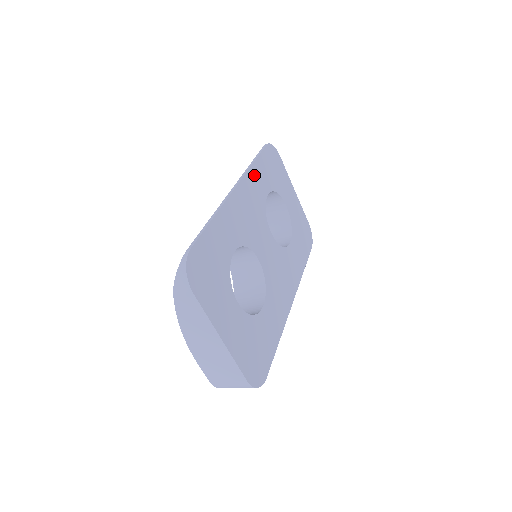
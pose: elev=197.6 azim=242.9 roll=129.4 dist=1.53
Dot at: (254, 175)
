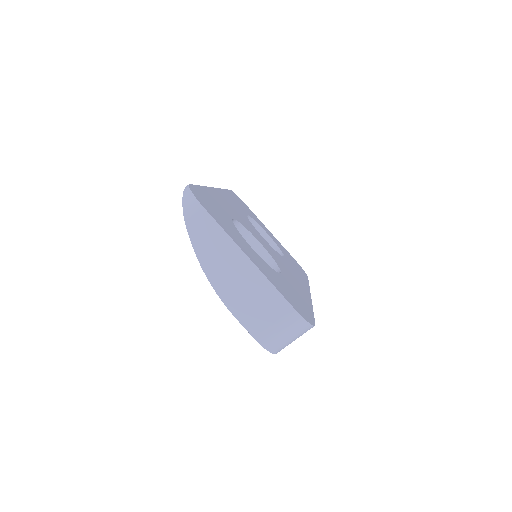
Dot at: occluded
